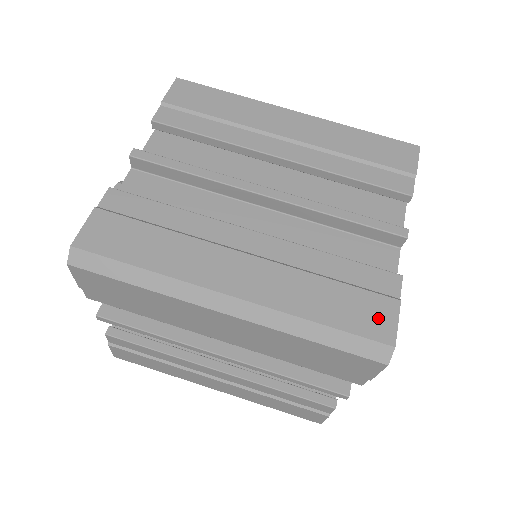
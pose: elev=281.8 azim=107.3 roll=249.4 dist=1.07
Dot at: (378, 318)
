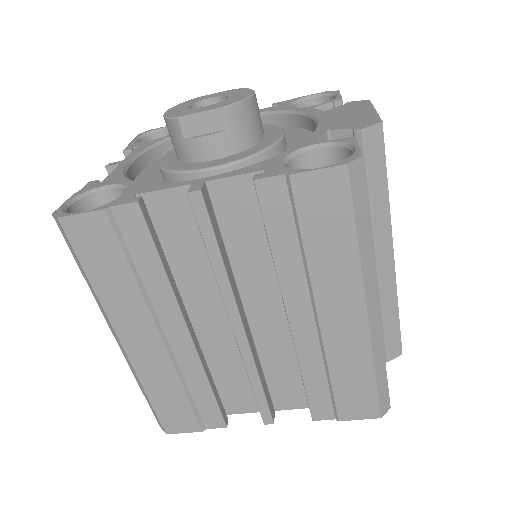
Dot at: (179, 423)
